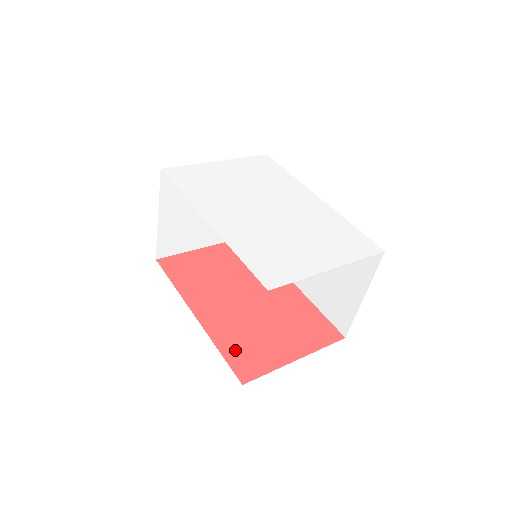
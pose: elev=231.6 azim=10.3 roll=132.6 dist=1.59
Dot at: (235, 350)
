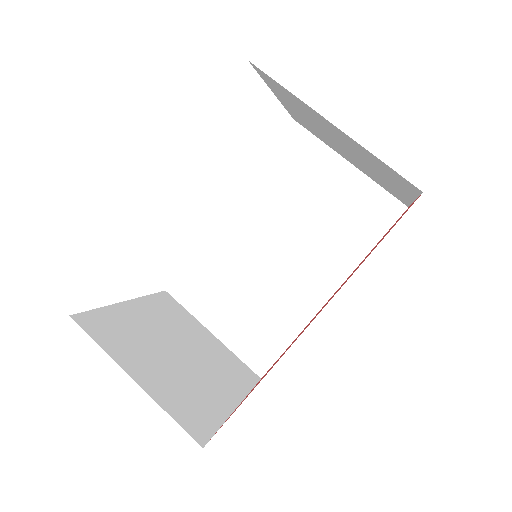
Dot at: occluded
